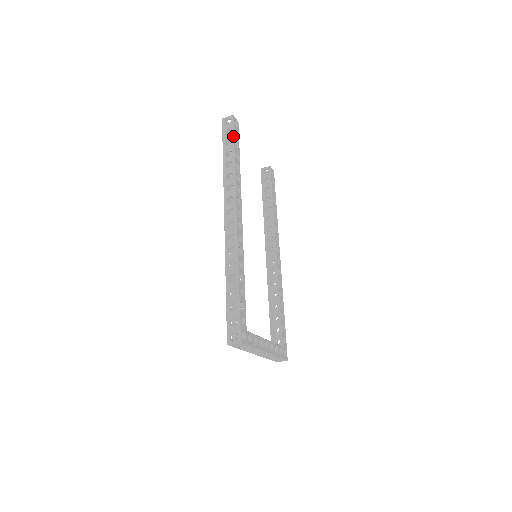
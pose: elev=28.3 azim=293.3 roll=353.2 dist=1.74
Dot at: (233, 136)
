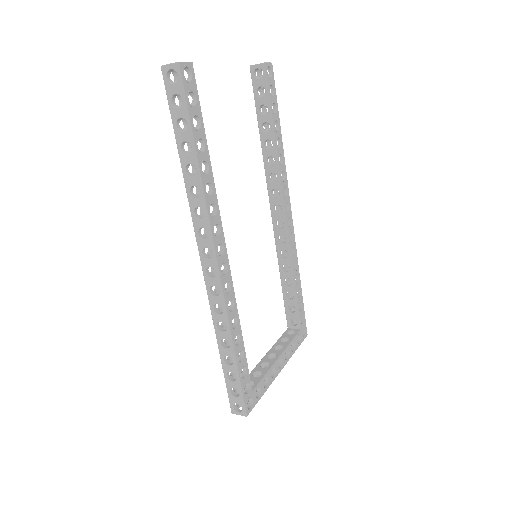
Dot at: (187, 113)
